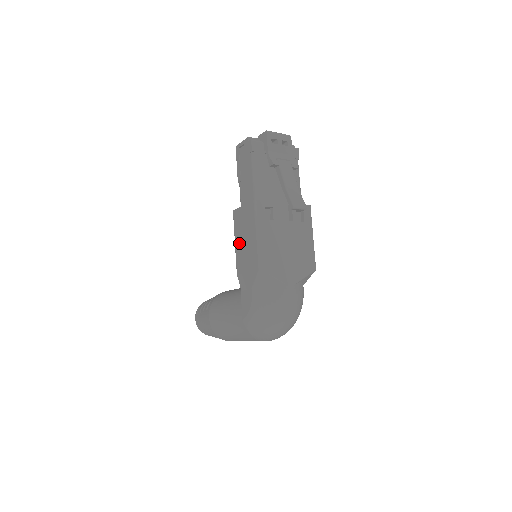
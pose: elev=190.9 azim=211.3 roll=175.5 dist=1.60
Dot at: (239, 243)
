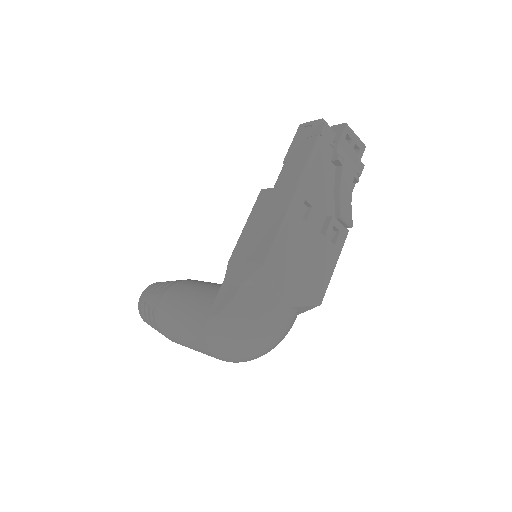
Dot at: (251, 227)
